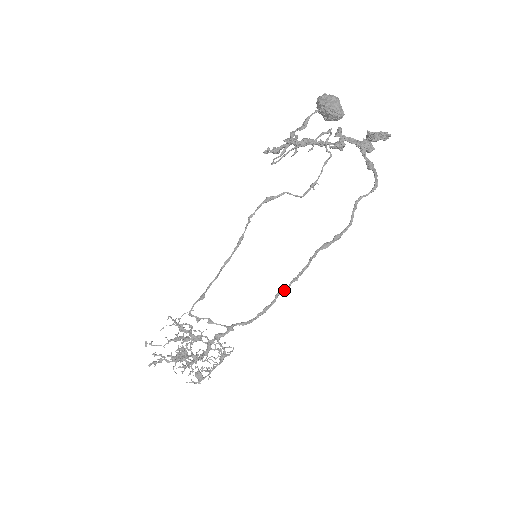
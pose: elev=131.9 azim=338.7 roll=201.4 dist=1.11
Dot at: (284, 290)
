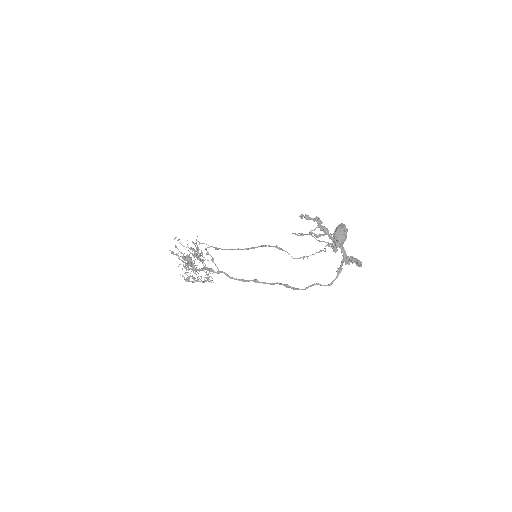
Dot at: (256, 282)
